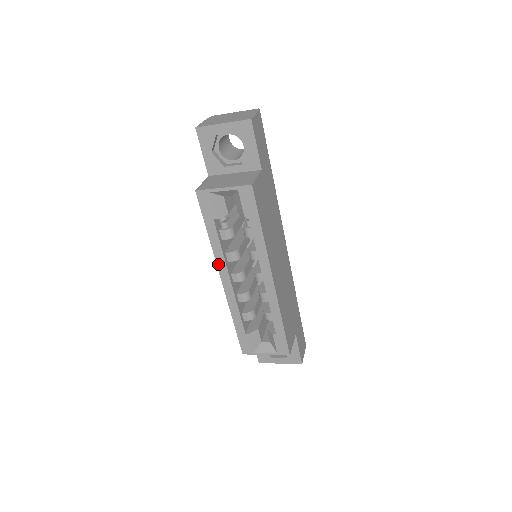
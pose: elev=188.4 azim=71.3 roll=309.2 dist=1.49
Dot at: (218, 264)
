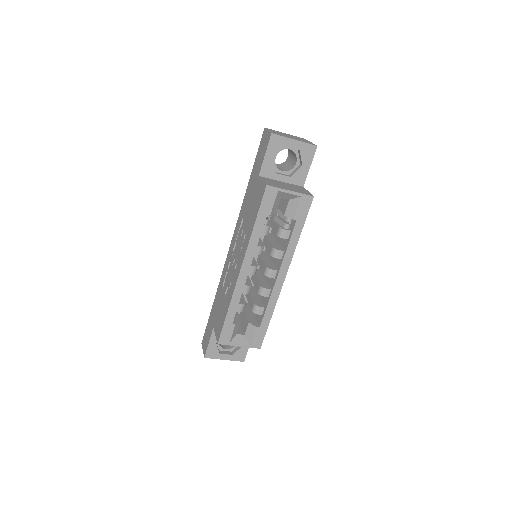
Dot at: (247, 254)
